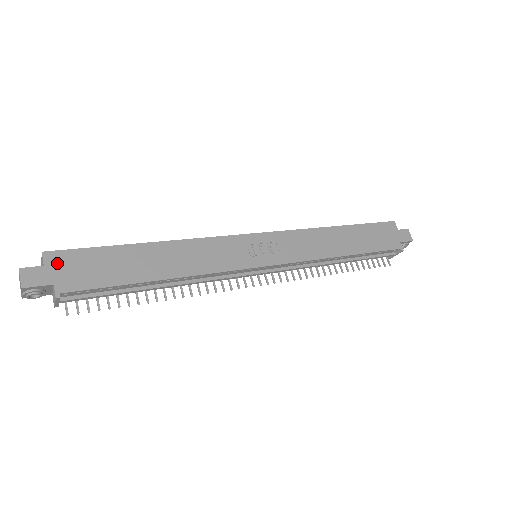
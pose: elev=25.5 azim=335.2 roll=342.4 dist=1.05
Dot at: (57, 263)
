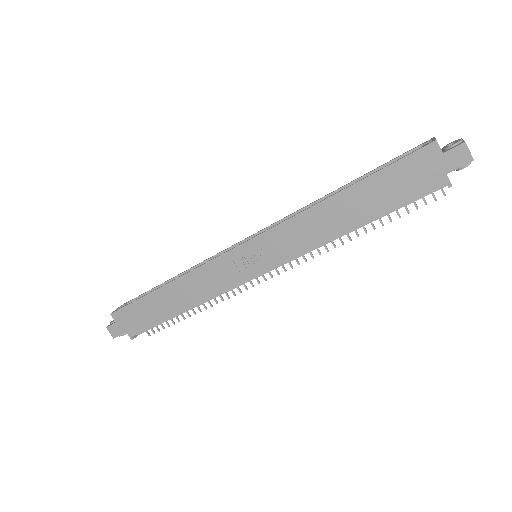
Dot at: (121, 319)
